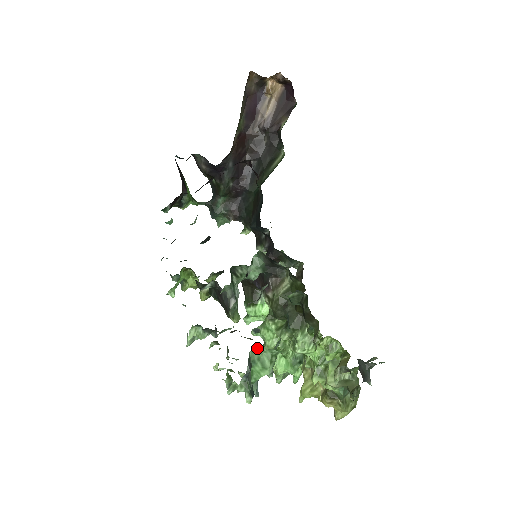
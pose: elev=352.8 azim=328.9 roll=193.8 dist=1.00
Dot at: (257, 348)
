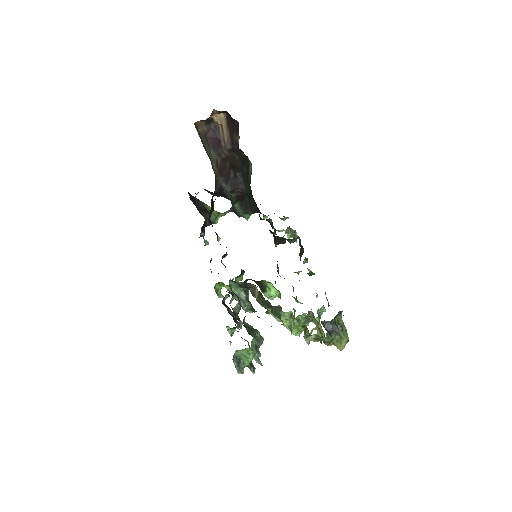
Dot at: (237, 350)
